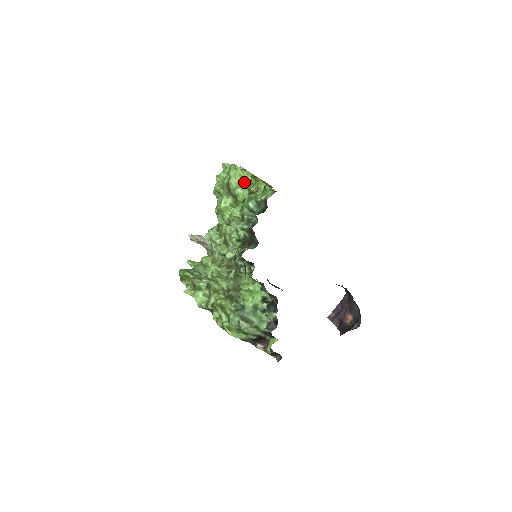
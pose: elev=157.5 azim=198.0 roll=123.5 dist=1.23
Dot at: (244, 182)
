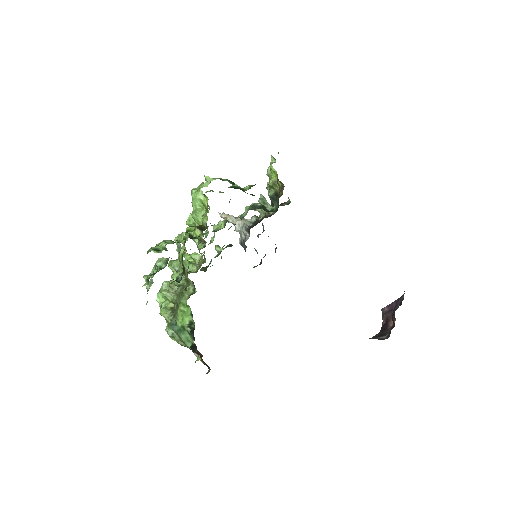
Dot at: (204, 206)
